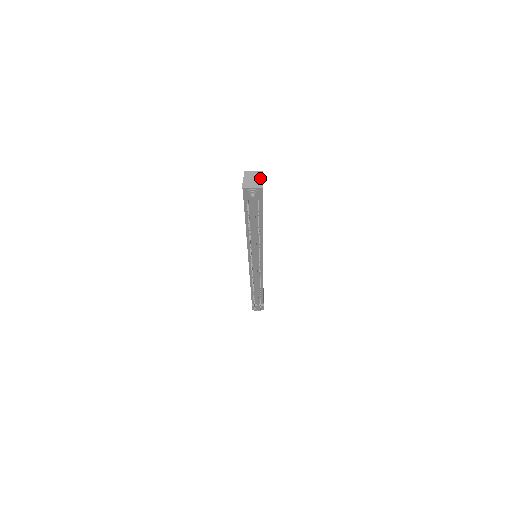
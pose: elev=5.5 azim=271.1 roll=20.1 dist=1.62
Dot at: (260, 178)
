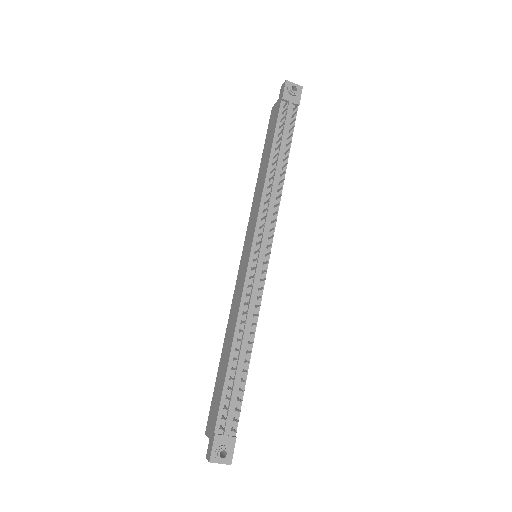
Dot at: occluded
